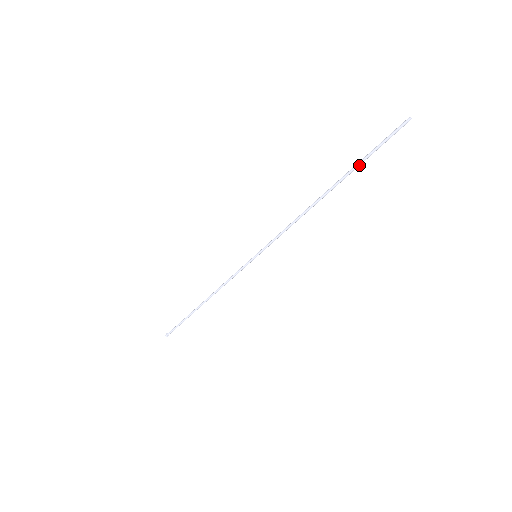
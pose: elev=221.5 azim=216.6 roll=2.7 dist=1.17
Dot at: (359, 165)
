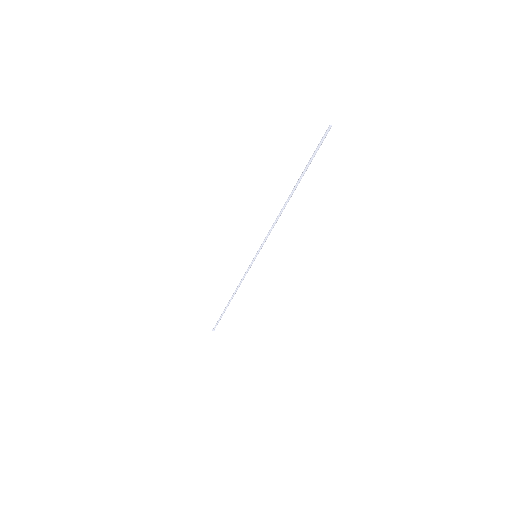
Dot at: (306, 170)
